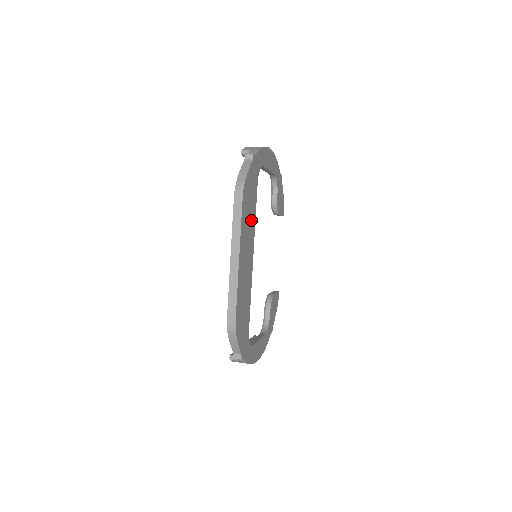
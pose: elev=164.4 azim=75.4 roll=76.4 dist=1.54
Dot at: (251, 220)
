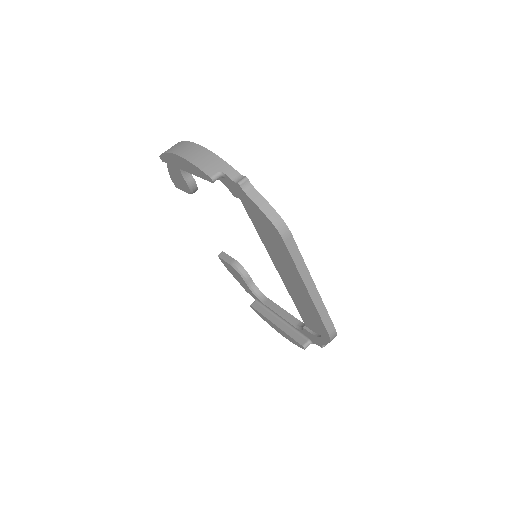
Dot at: occluded
